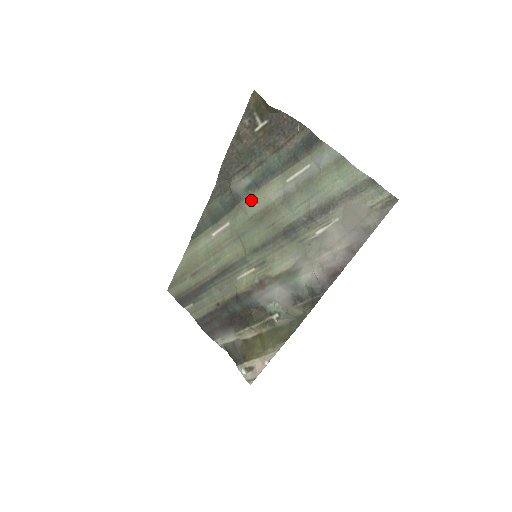
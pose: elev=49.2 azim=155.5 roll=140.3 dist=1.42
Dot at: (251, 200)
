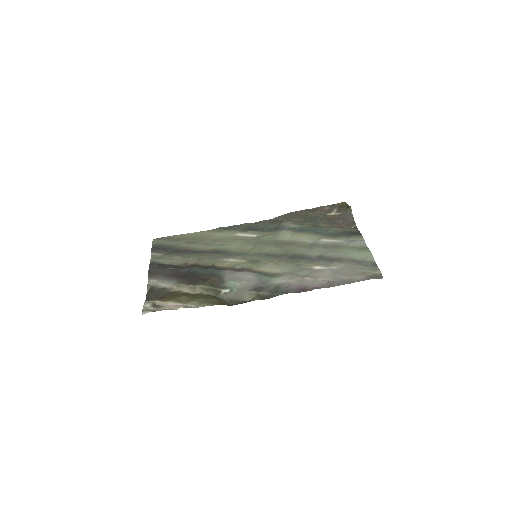
Dot at: (288, 234)
